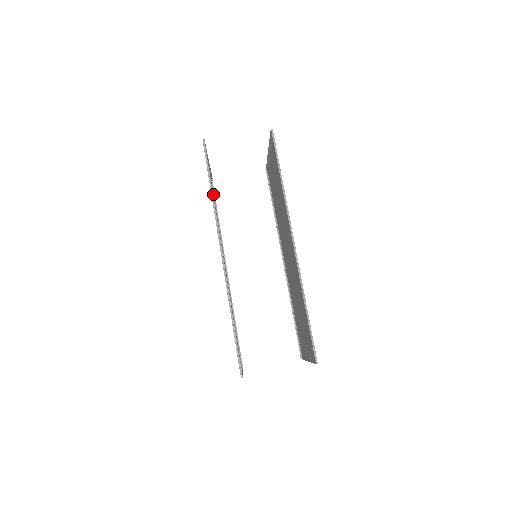
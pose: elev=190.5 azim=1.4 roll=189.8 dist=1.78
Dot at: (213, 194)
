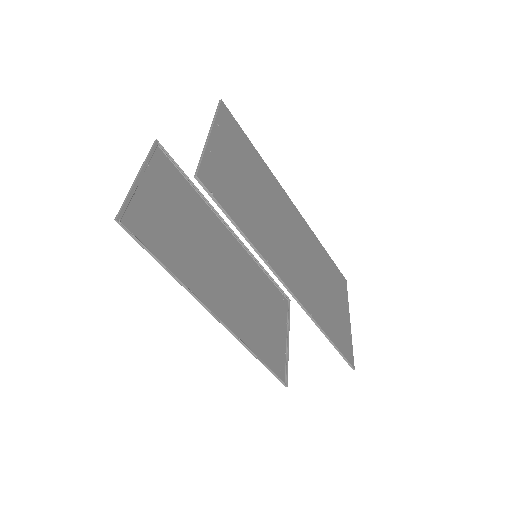
Dot at: (169, 162)
